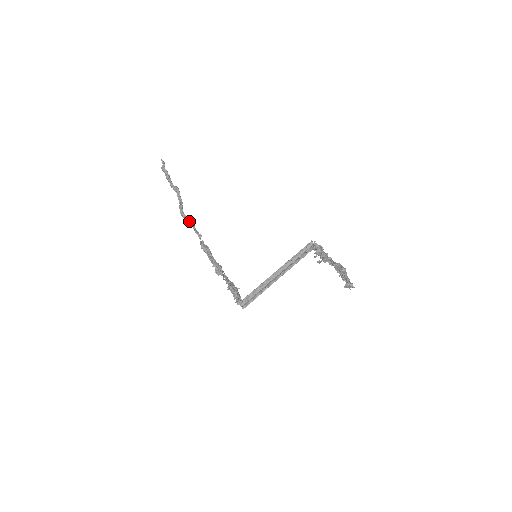
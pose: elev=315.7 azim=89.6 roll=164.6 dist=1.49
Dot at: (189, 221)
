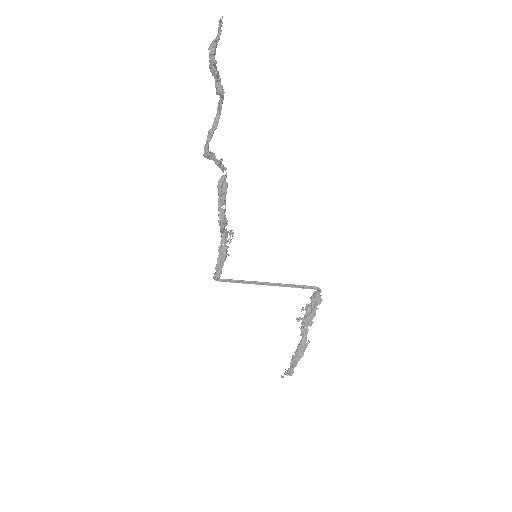
Dot at: (213, 159)
